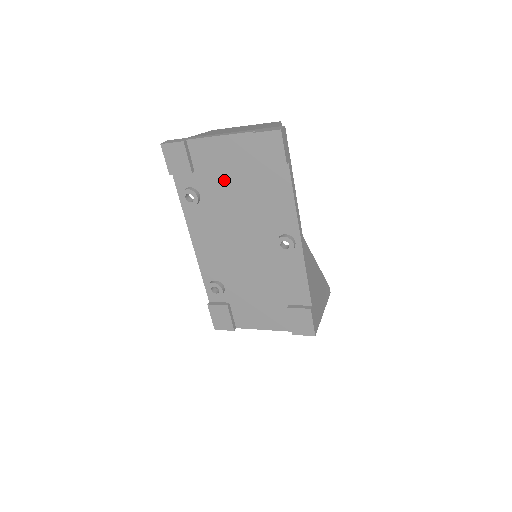
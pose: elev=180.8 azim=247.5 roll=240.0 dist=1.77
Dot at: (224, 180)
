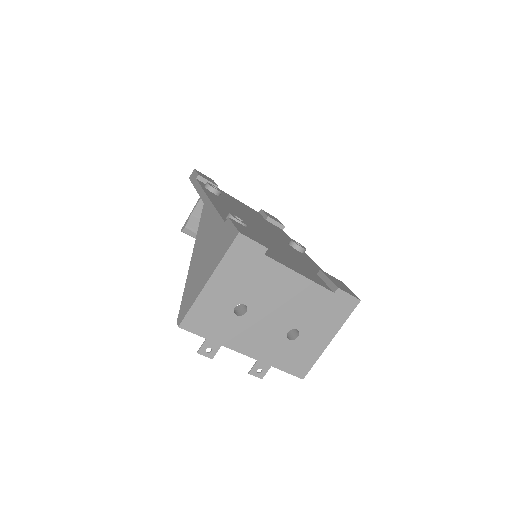
Dot at: (240, 206)
